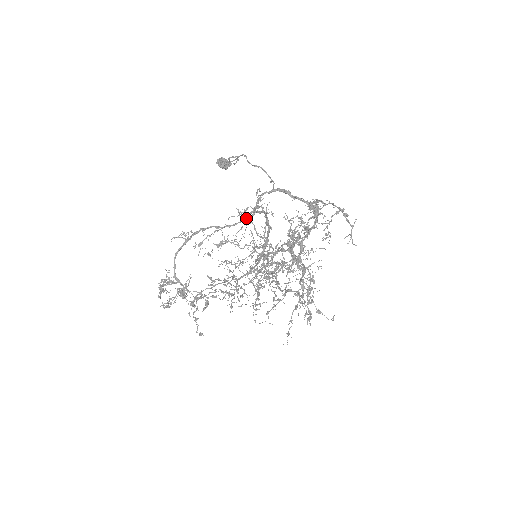
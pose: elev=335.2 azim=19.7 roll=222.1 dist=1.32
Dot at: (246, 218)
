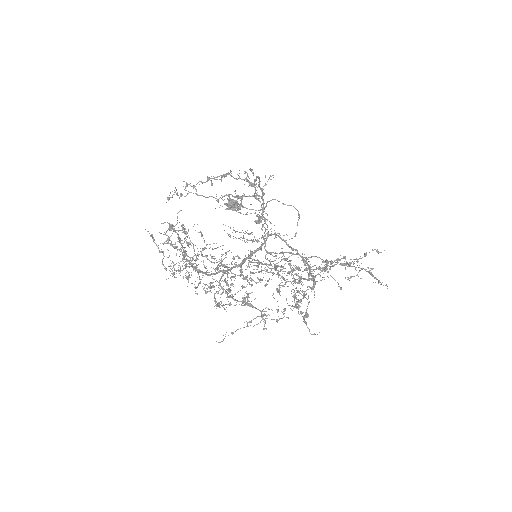
Dot at: (268, 231)
